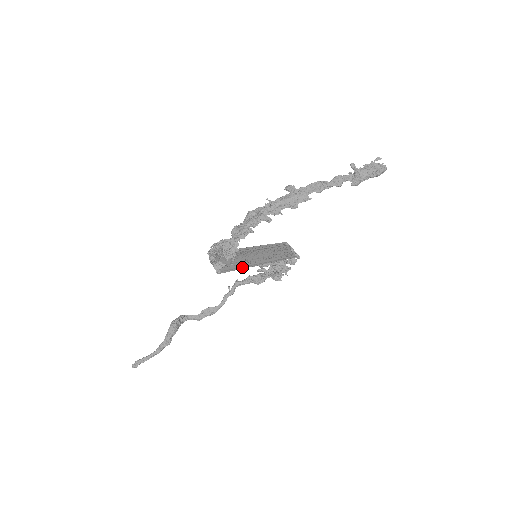
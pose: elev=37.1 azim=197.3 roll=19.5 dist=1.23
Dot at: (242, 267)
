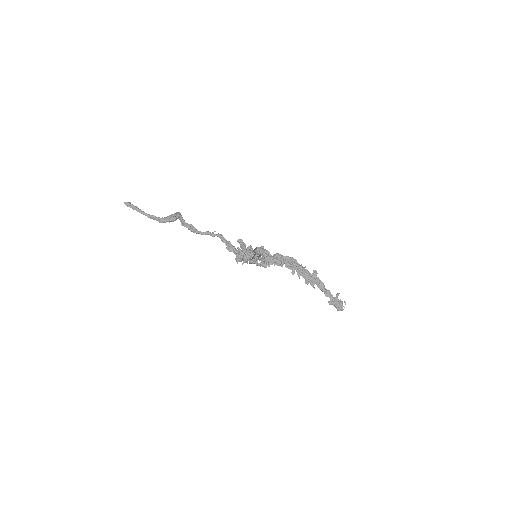
Dot at: occluded
